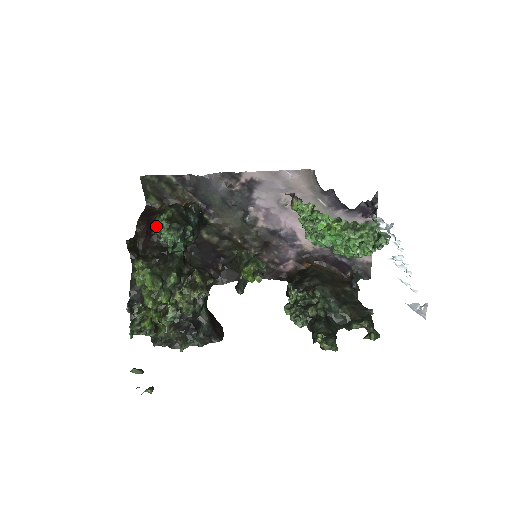
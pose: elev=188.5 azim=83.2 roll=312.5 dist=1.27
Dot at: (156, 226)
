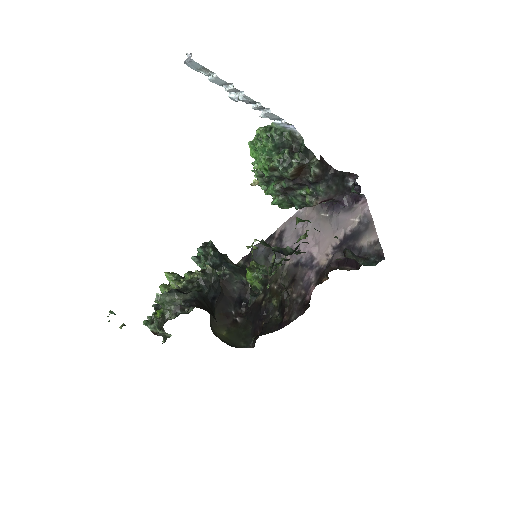
Dot at: occluded
